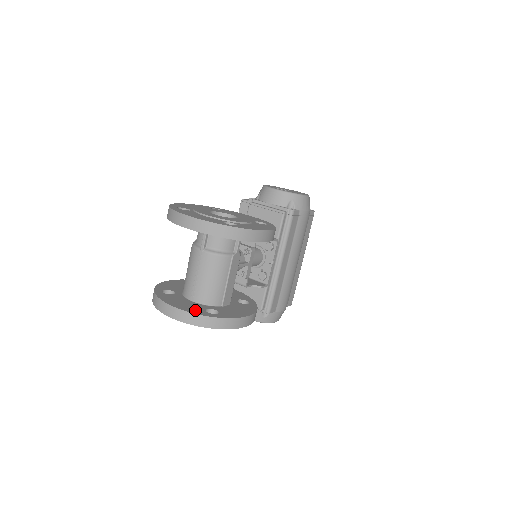
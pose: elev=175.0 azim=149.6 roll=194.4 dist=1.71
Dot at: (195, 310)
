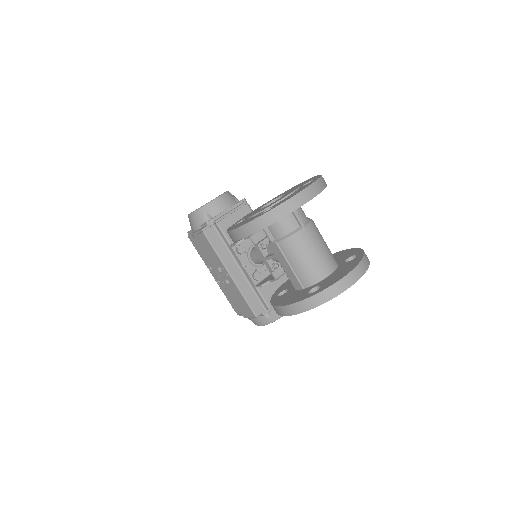
Dot at: (354, 262)
